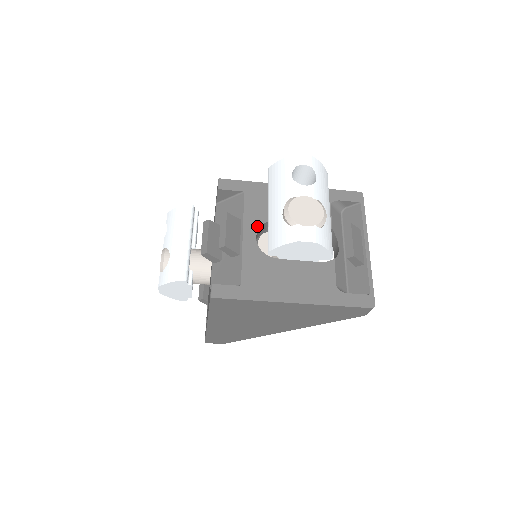
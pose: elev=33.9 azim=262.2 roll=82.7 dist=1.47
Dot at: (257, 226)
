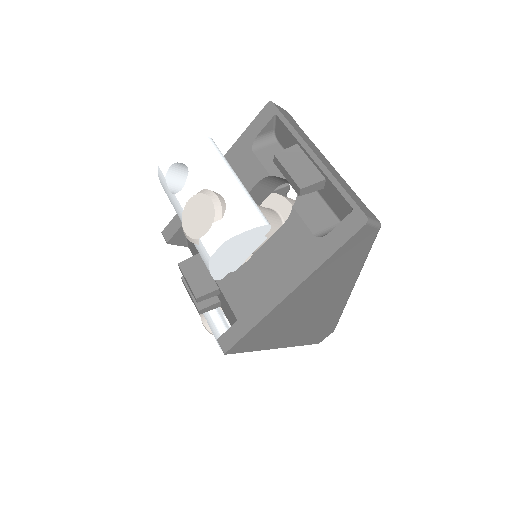
Dot at: occluded
